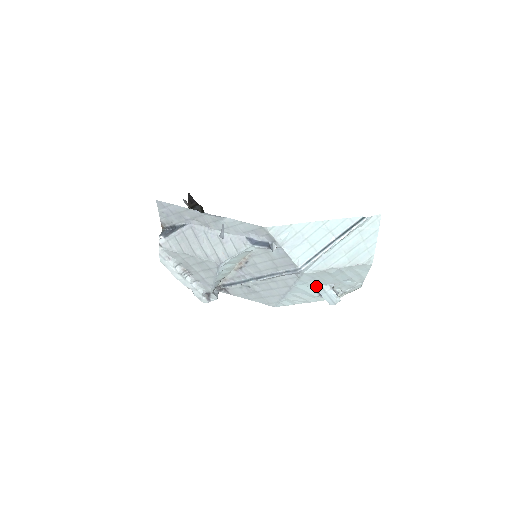
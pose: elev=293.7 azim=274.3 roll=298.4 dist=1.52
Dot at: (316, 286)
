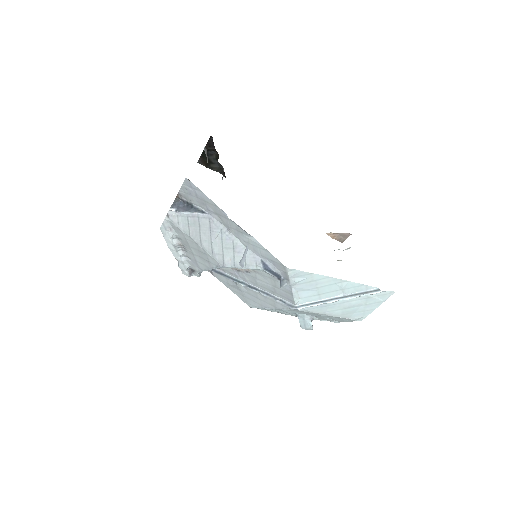
Dot at: (299, 313)
